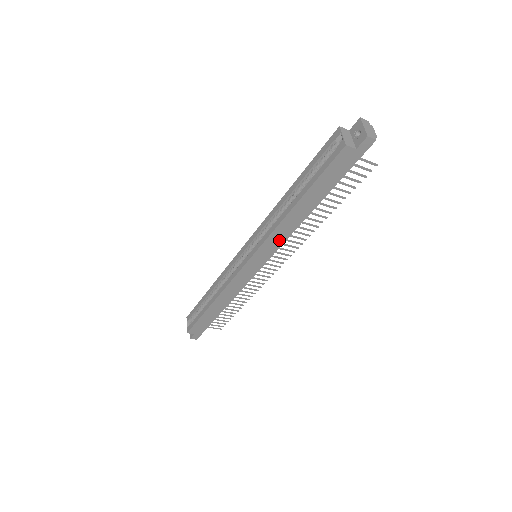
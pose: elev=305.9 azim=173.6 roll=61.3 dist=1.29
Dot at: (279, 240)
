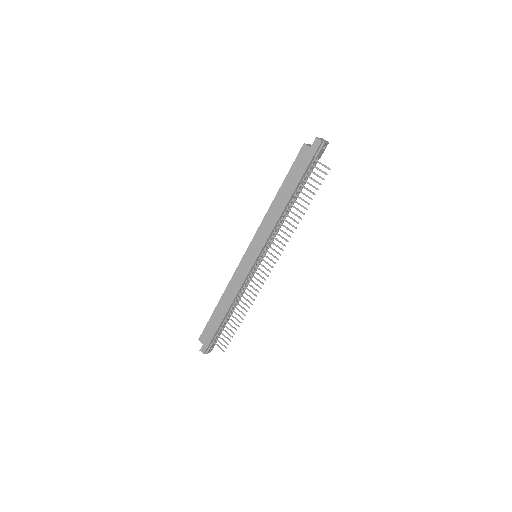
Dot at: (267, 231)
